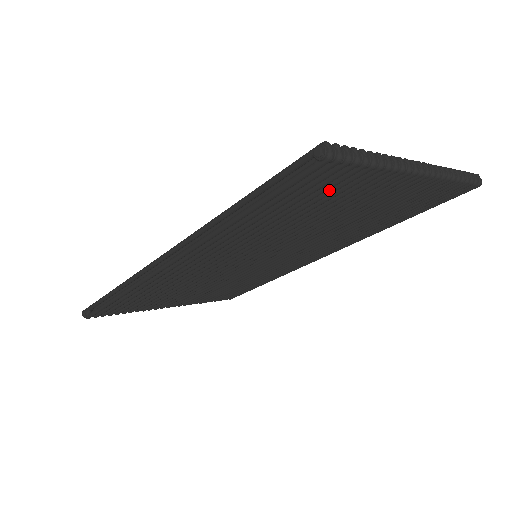
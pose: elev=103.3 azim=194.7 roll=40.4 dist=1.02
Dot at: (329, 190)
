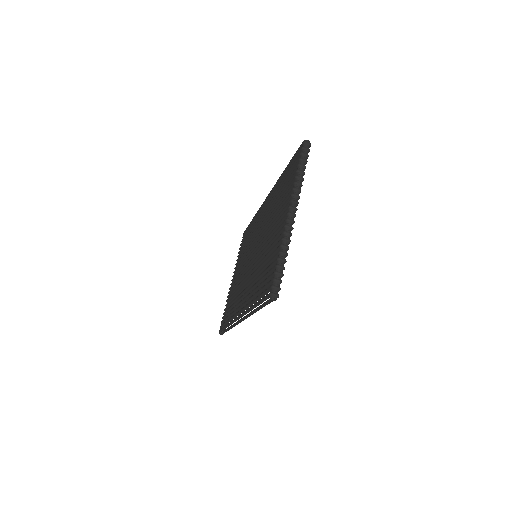
Dot at: occluded
